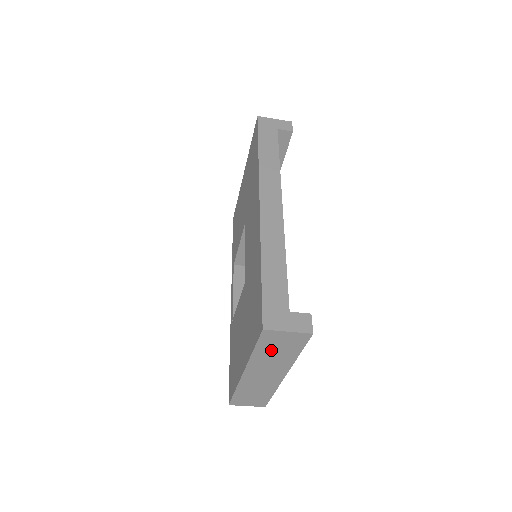
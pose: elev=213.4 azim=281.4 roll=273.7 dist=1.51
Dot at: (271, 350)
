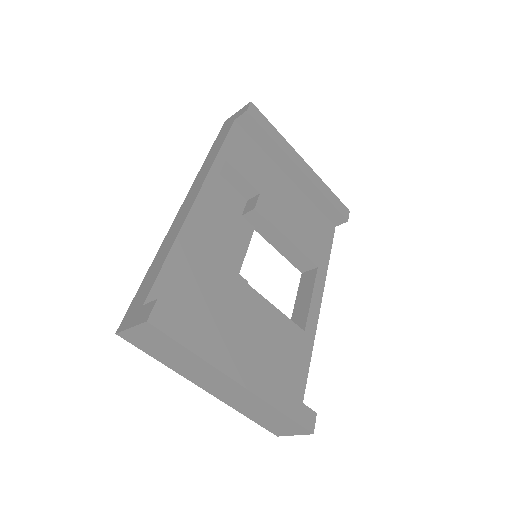
Dot at: (165, 354)
